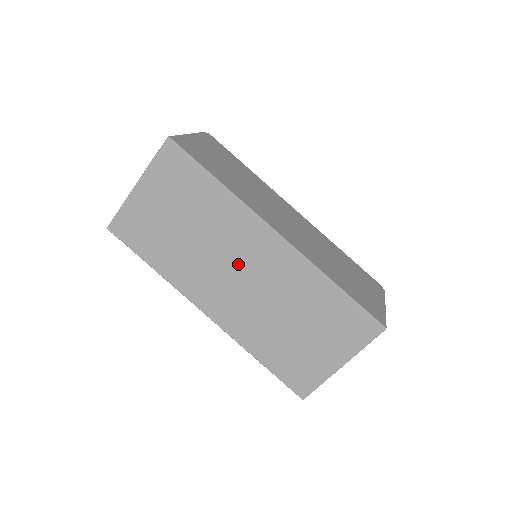
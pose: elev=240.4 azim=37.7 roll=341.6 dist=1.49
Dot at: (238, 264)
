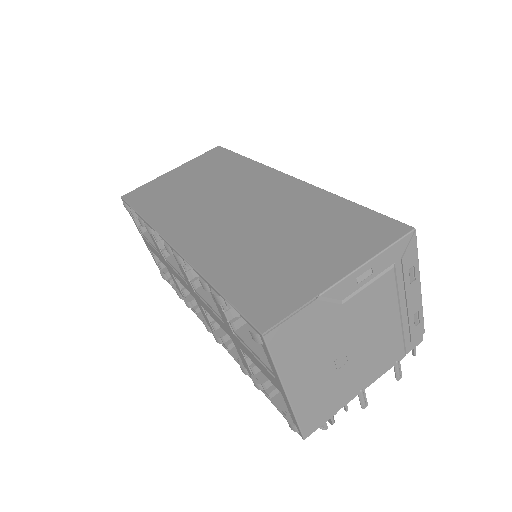
Dot at: (237, 200)
